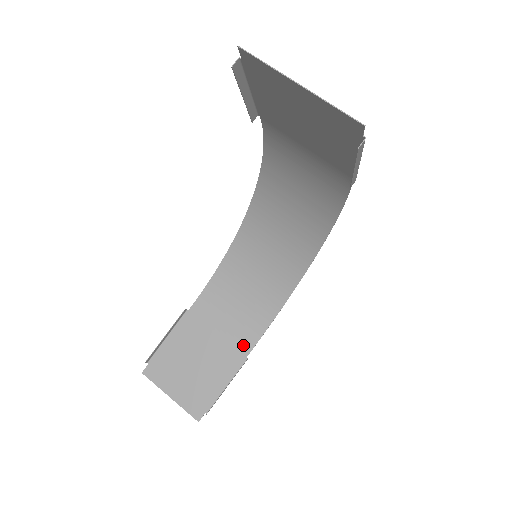
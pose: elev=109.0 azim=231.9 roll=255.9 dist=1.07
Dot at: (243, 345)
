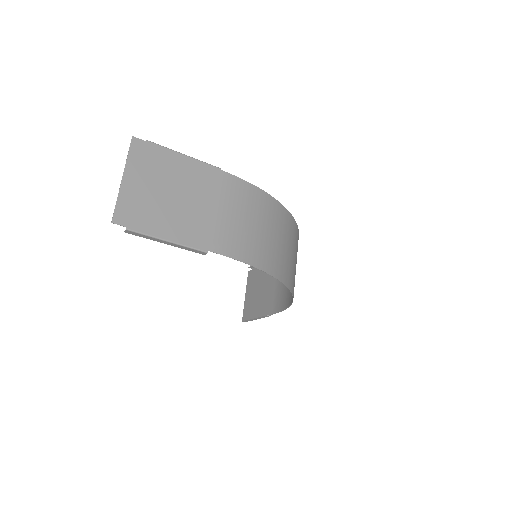
Dot at: (274, 306)
